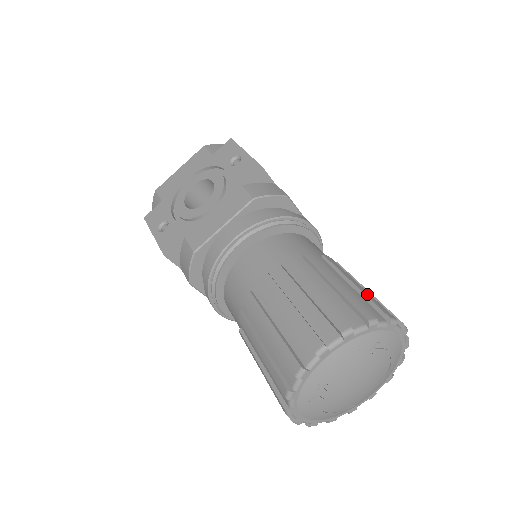
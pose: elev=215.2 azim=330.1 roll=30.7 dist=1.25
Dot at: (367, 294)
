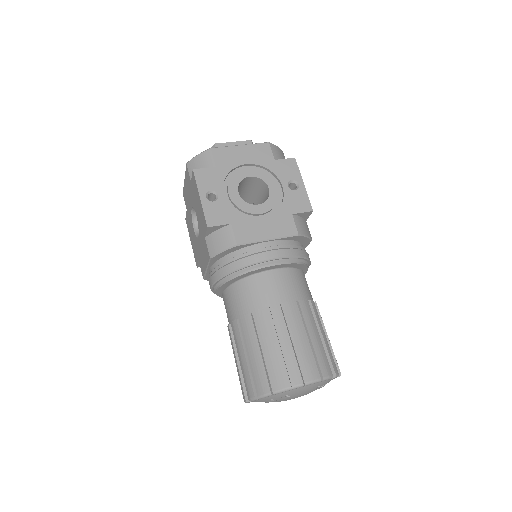
Dot at: occluded
